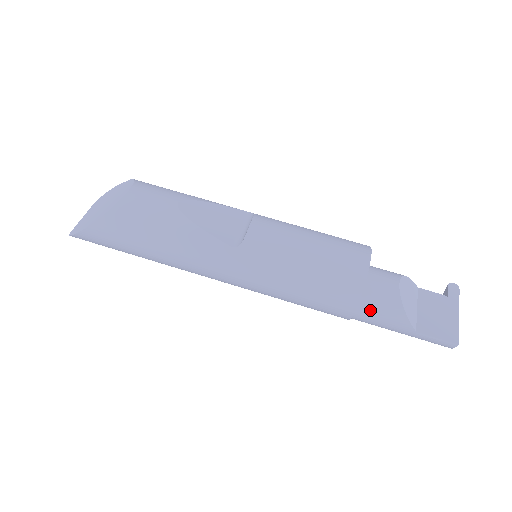
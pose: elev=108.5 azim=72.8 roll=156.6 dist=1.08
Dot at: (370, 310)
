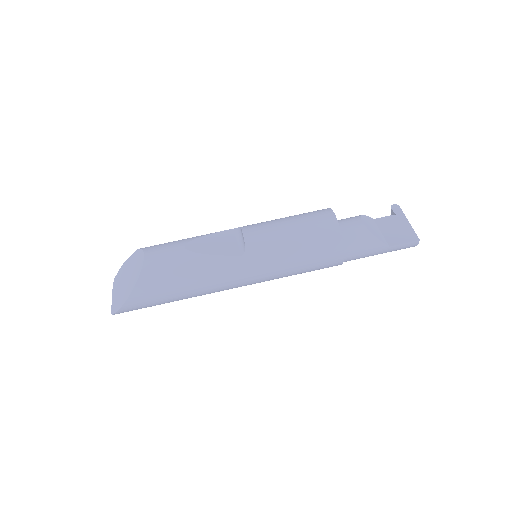
Dot at: (353, 248)
